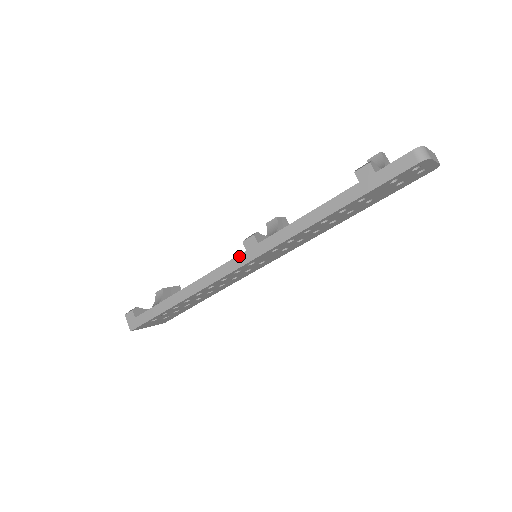
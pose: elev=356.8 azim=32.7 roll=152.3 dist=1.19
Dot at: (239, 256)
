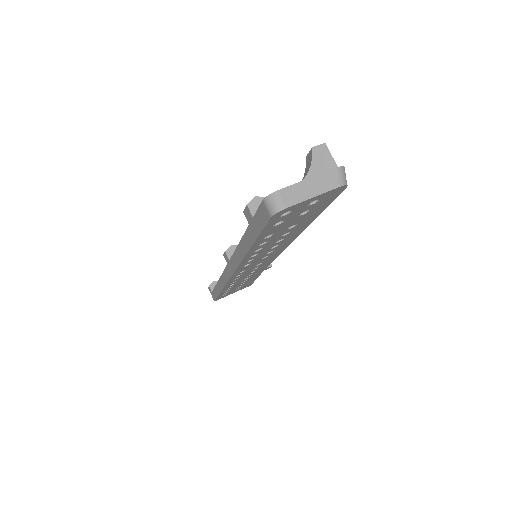
Dot at: (226, 267)
